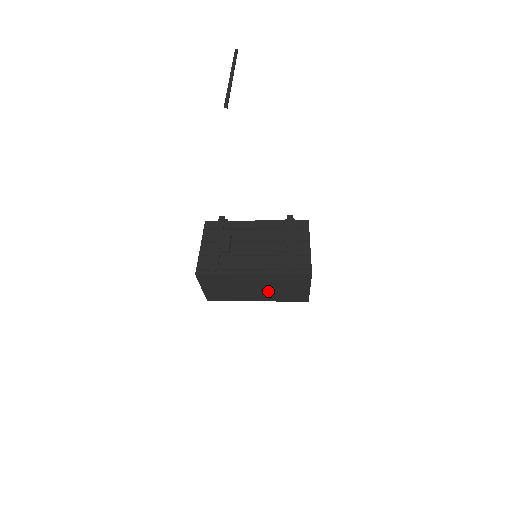
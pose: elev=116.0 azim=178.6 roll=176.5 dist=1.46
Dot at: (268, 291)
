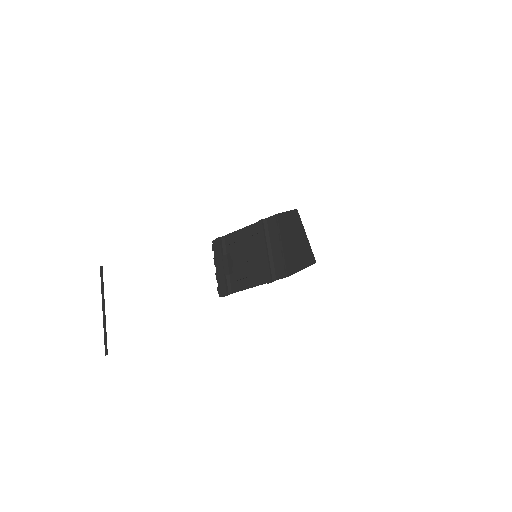
Dot at: occluded
